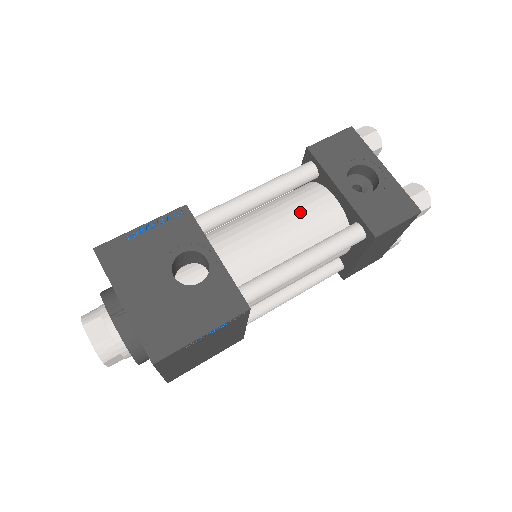
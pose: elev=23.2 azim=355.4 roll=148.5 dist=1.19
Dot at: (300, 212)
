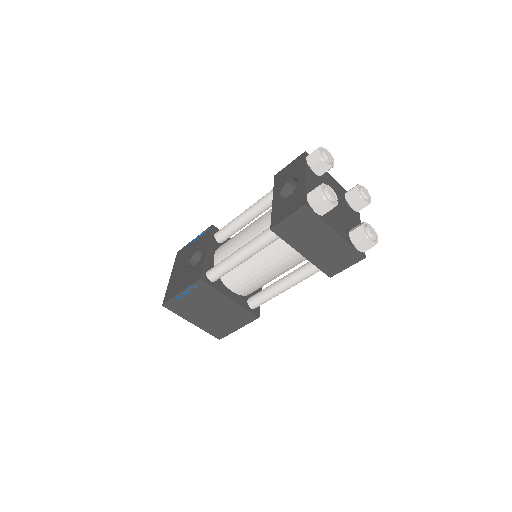
Dot at: (259, 220)
